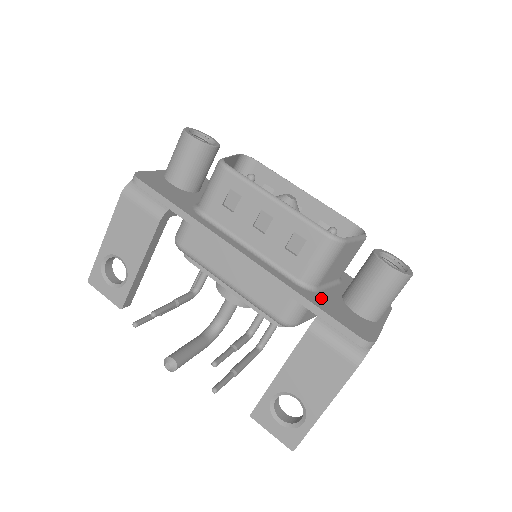
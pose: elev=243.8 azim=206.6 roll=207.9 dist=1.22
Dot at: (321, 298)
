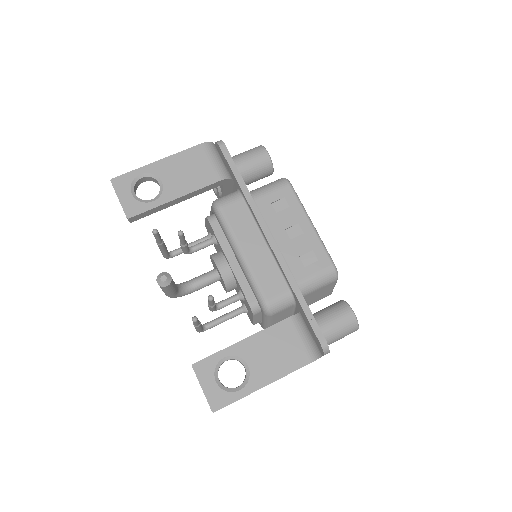
Dot at: occluded
